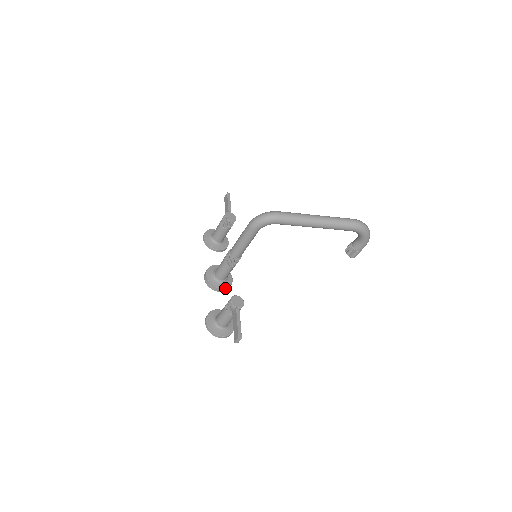
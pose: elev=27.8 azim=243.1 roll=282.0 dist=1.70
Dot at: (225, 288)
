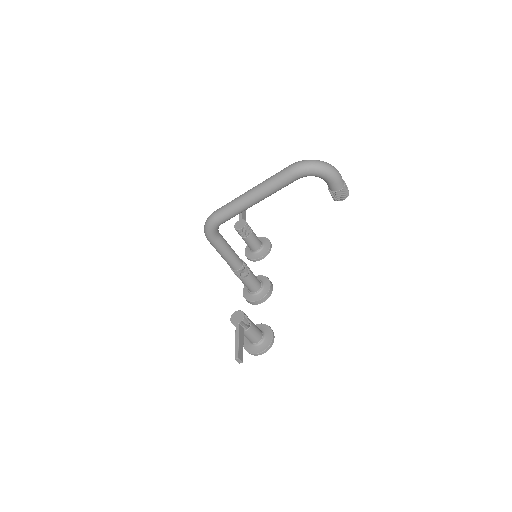
Dot at: (262, 298)
